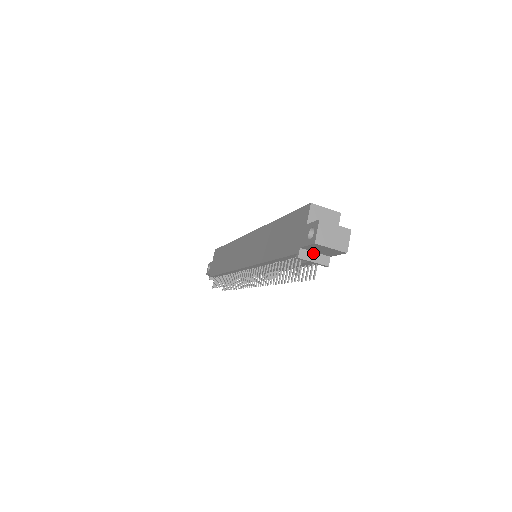
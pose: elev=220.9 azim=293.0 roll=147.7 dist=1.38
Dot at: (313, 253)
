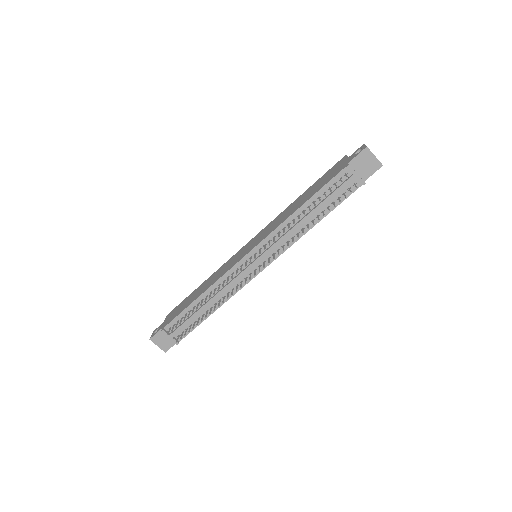
Dot at: (355, 171)
